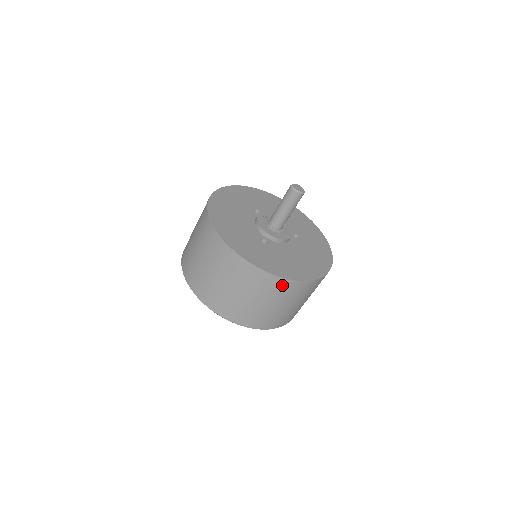
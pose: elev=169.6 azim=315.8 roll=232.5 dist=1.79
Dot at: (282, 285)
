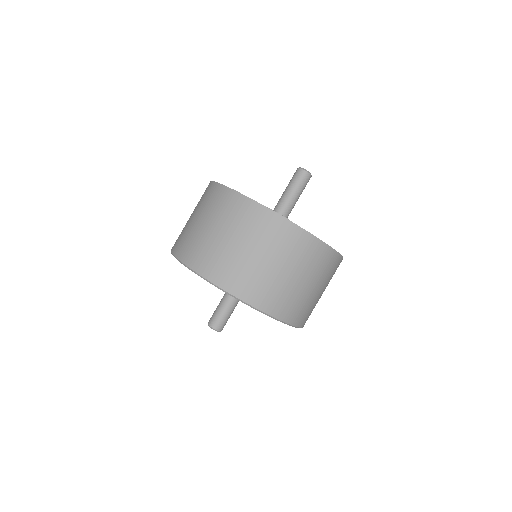
Dot at: (274, 224)
